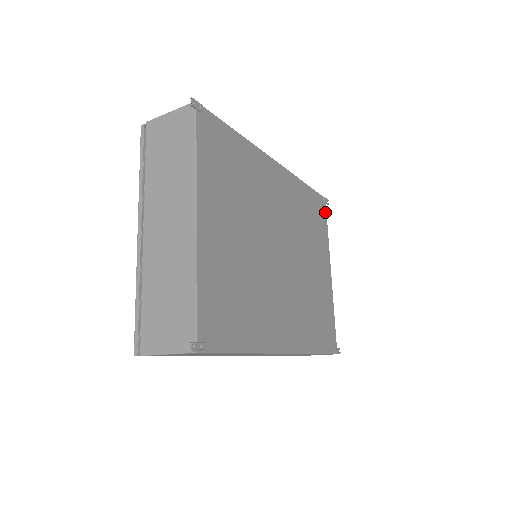
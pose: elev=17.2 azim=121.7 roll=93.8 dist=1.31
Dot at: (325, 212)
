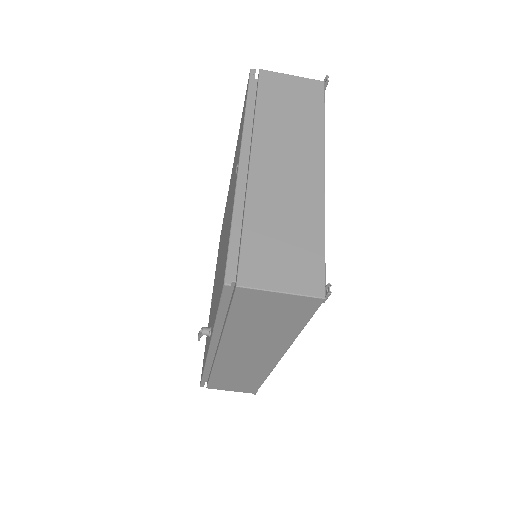
Dot at: occluded
